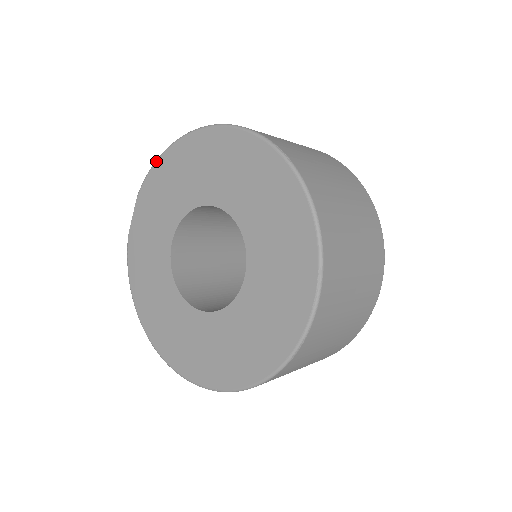
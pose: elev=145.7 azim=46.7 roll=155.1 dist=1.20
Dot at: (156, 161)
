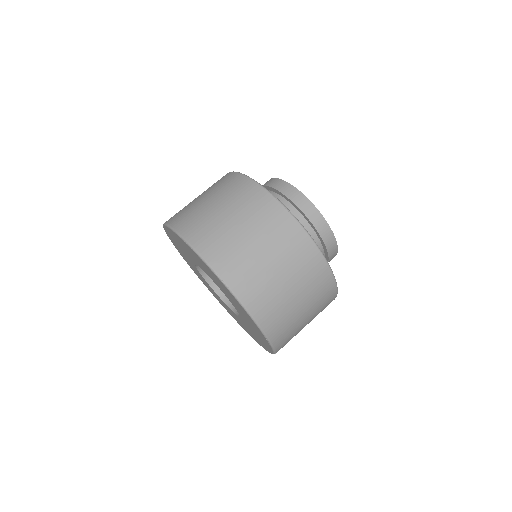
Dot at: (163, 226)
